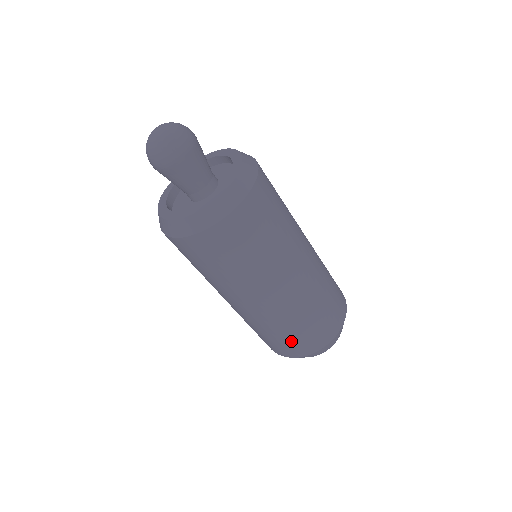
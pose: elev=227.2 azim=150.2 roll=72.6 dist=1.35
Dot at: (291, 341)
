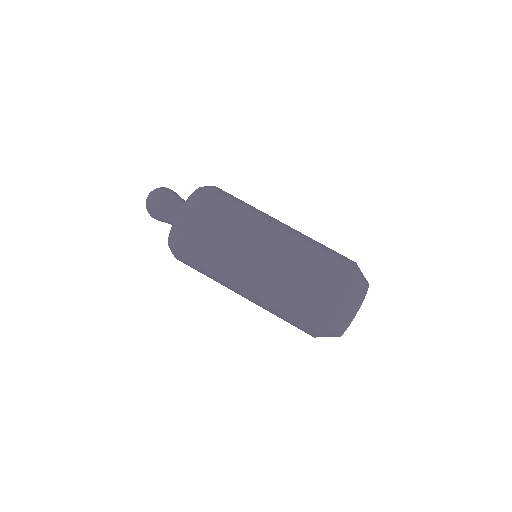
Dot at: (310, 295)
